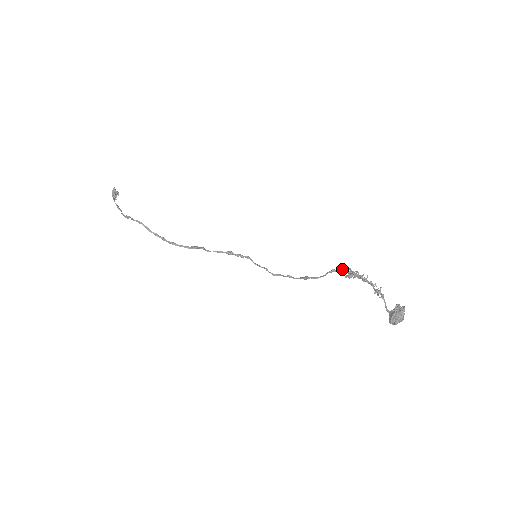
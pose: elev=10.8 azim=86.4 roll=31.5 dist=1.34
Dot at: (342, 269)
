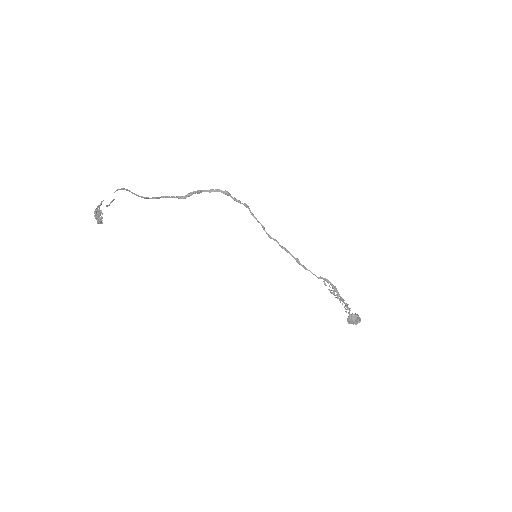
Dot at: (328, 283)
